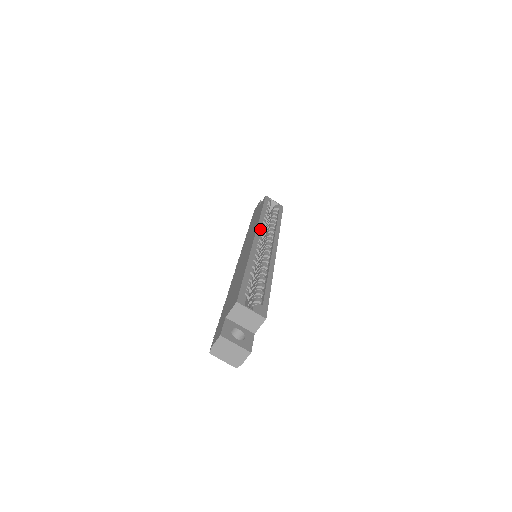
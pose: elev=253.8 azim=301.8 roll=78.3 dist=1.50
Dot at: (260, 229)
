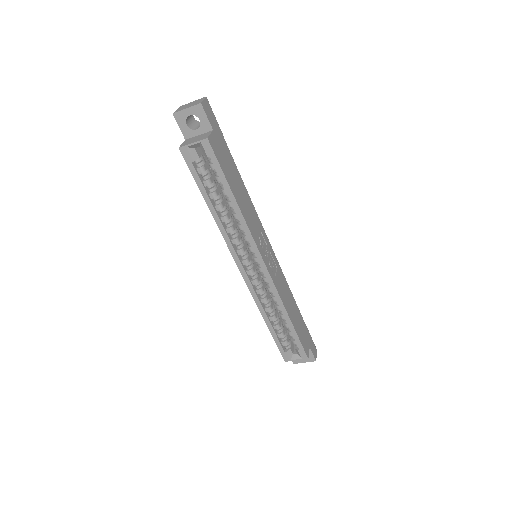
Dot at: (234, 252)
